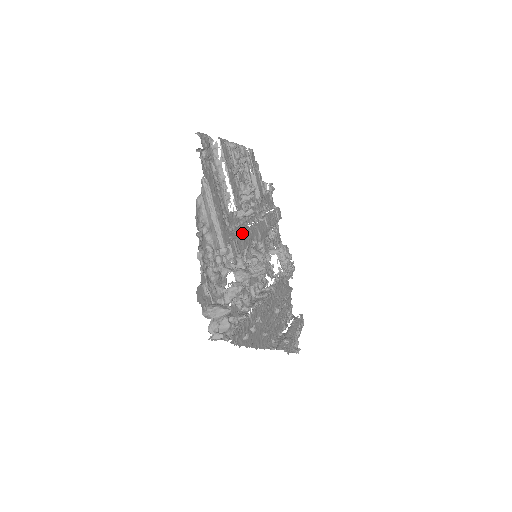
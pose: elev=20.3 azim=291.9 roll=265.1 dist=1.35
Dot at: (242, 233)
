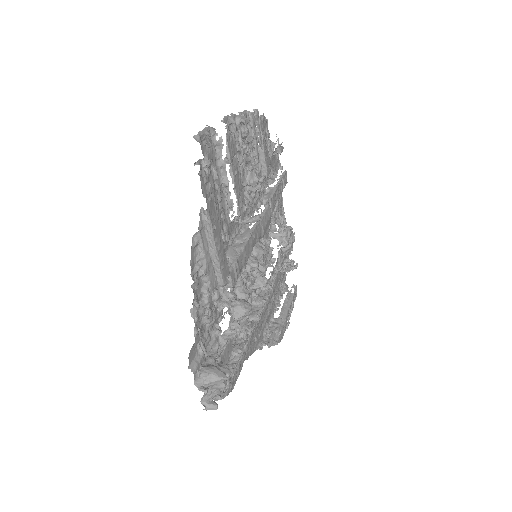
Dot at: (244, 246)
